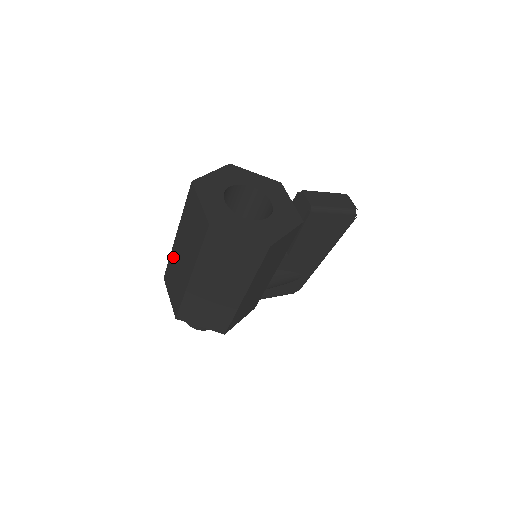
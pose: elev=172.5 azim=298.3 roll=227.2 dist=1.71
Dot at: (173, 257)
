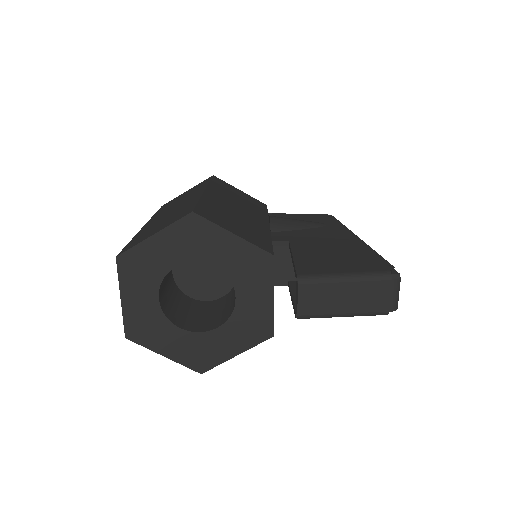
Dot at: occluded
